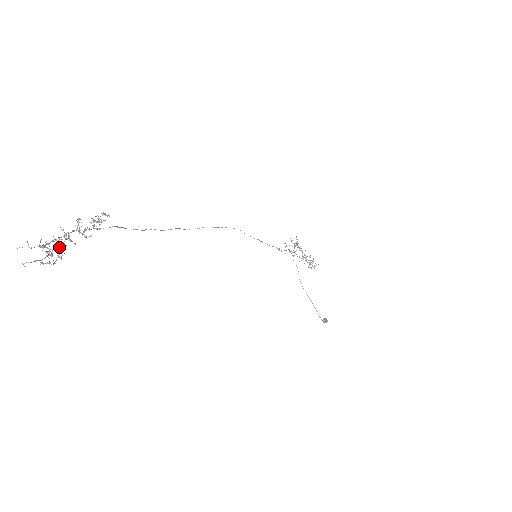
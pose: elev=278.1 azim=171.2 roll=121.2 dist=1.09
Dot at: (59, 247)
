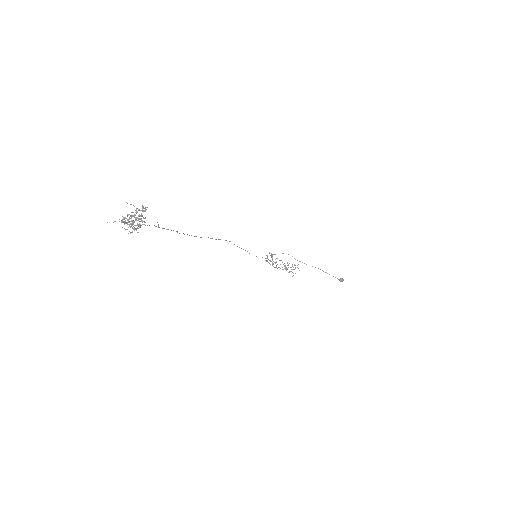
Dot at: (133, 223)
